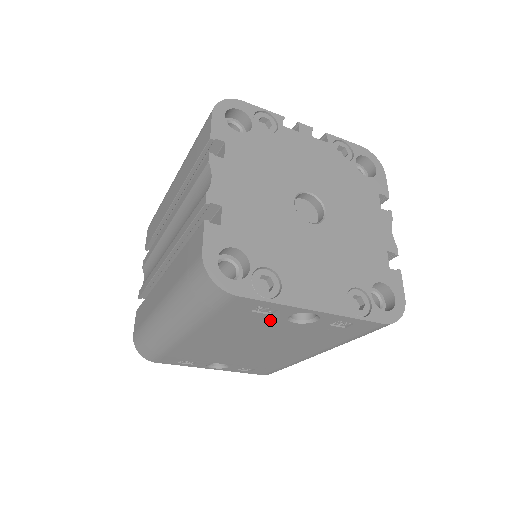
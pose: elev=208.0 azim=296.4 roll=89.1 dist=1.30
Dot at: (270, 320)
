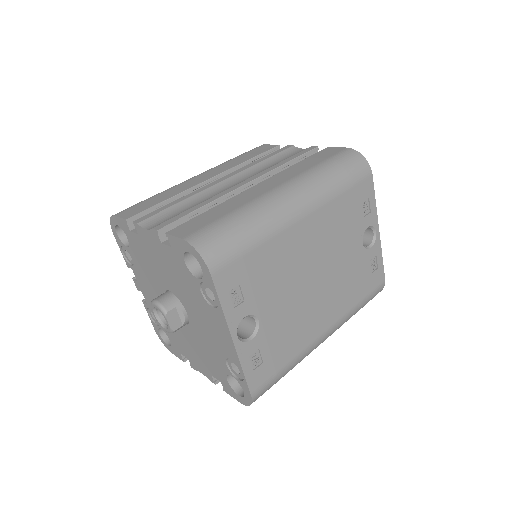
Dot at: (358, 226)
